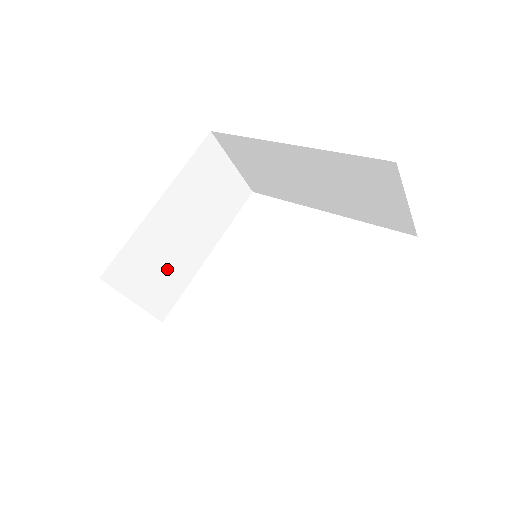
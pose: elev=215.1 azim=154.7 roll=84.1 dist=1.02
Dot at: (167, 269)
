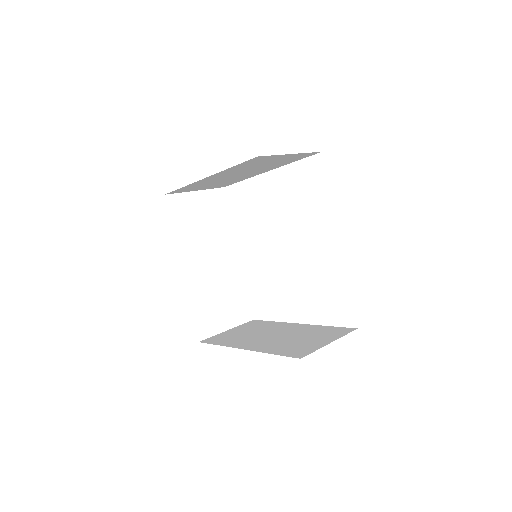
Dot at: (223, 182)
